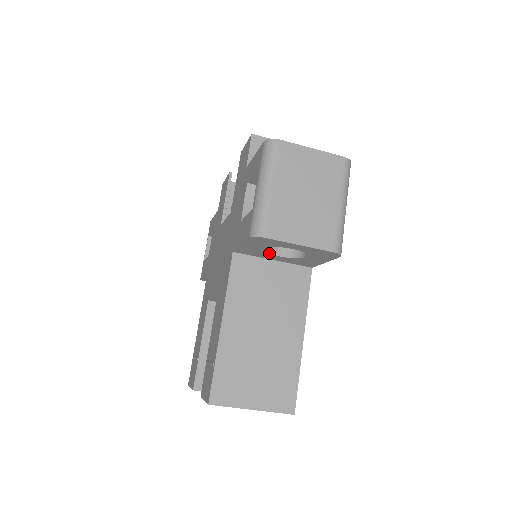
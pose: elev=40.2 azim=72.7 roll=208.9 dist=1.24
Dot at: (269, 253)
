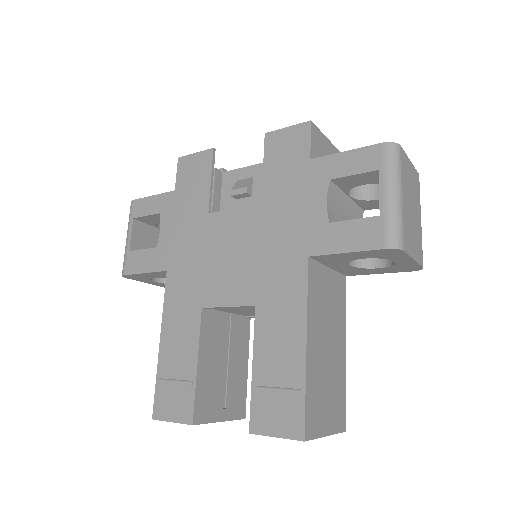
Dot at: occluded
